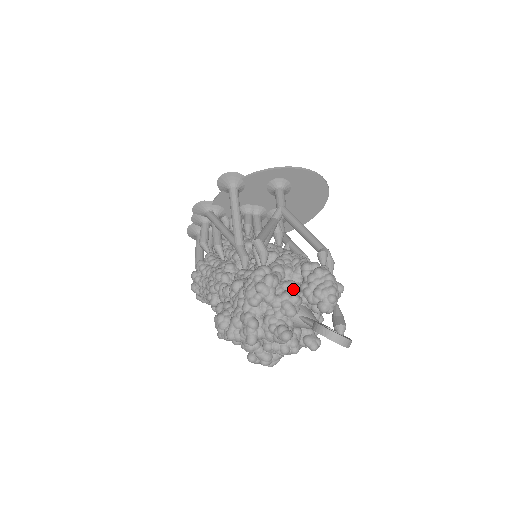
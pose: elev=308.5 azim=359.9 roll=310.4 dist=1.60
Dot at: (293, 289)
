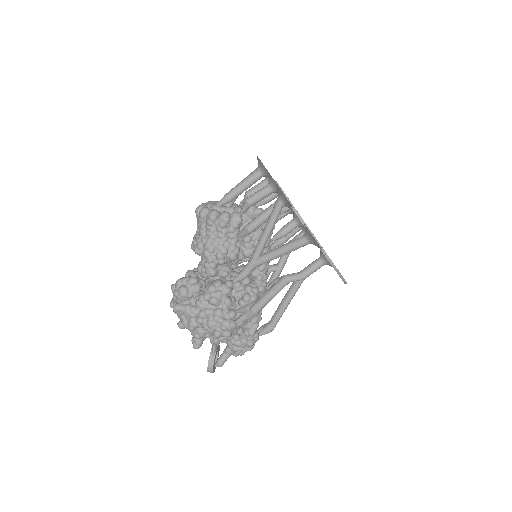
Dot at: occluded
